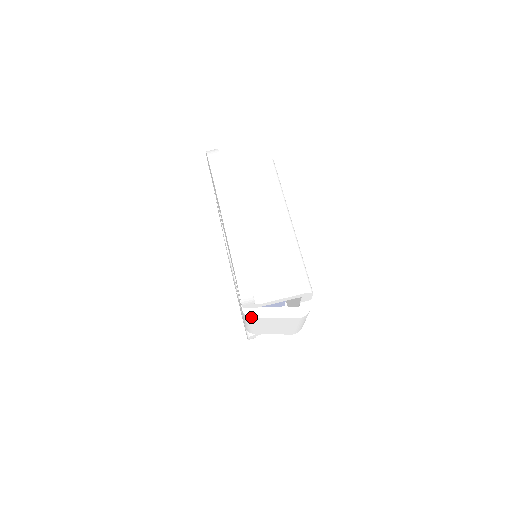
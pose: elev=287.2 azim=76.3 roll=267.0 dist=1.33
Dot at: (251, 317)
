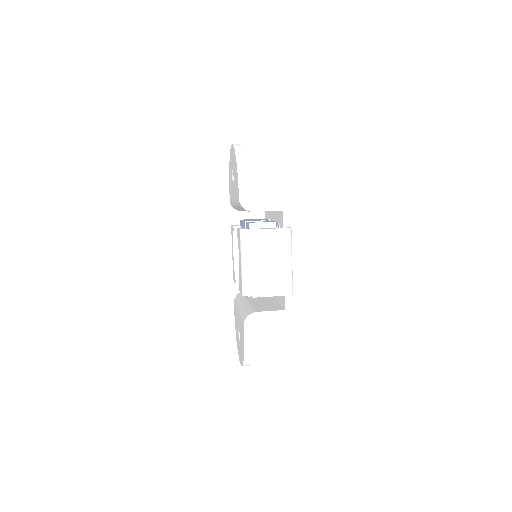
Dot at: (245, 229)
